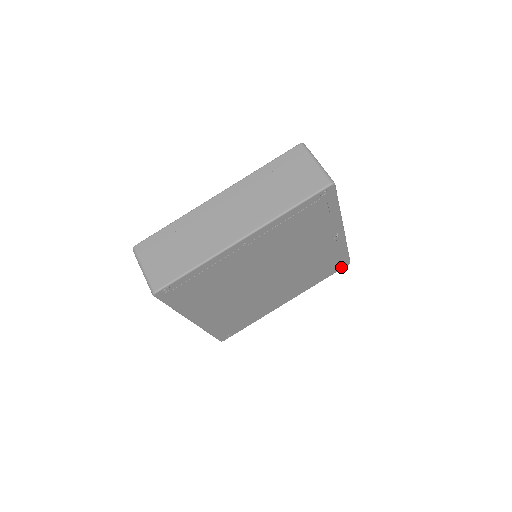
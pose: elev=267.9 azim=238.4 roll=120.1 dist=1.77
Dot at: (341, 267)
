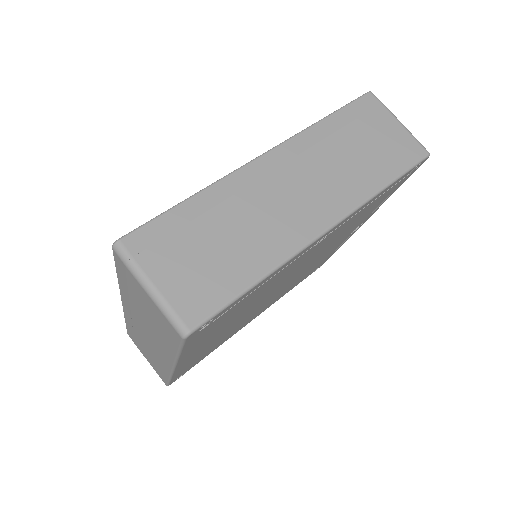
Dot at: (317, 268)
